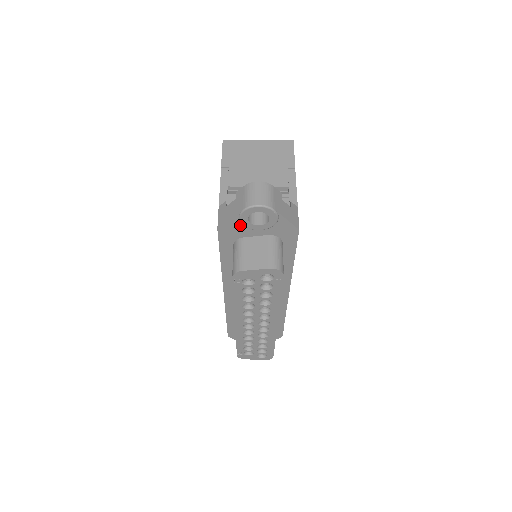
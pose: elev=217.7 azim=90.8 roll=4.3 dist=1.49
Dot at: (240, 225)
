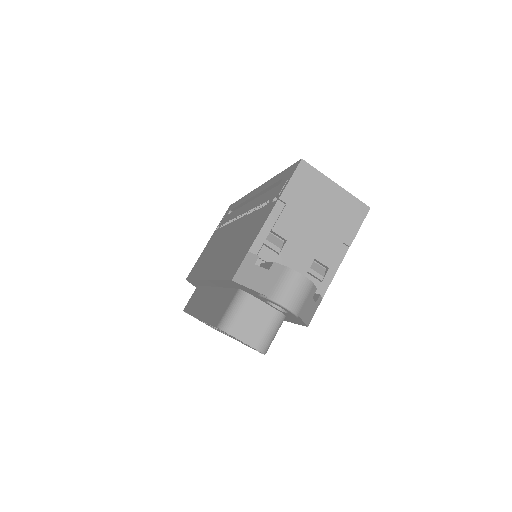
Dot at: (256, 294)
